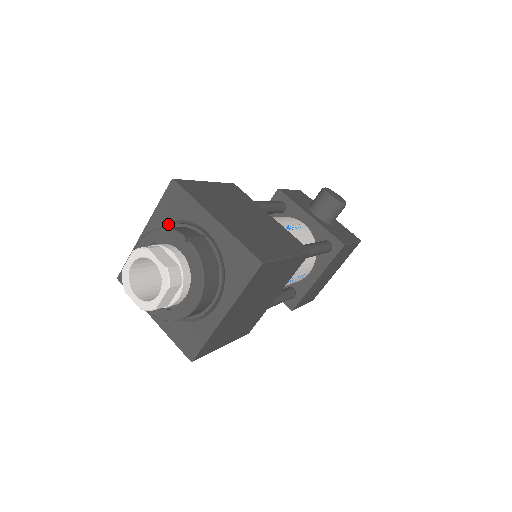
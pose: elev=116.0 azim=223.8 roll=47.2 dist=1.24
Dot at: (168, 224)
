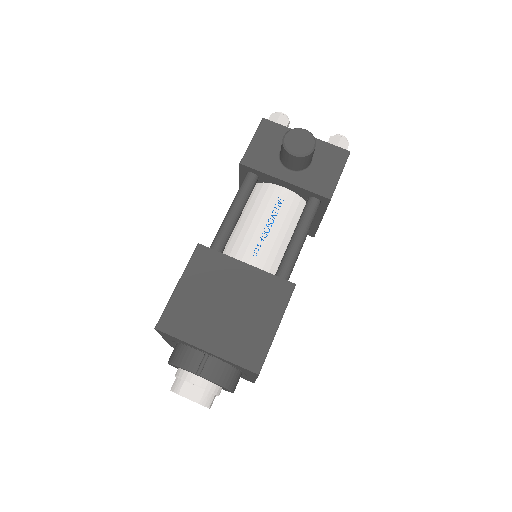
Dot at: (176, 341)
